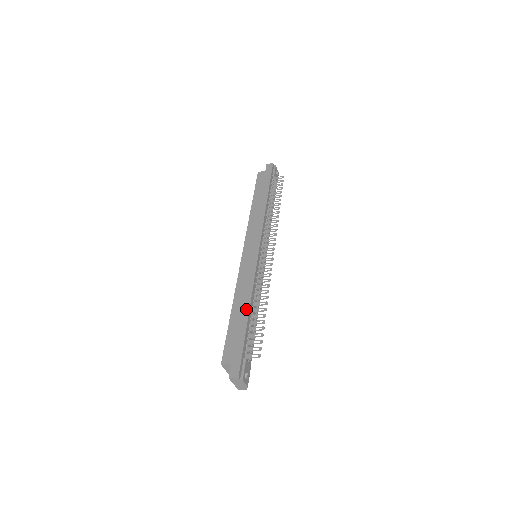
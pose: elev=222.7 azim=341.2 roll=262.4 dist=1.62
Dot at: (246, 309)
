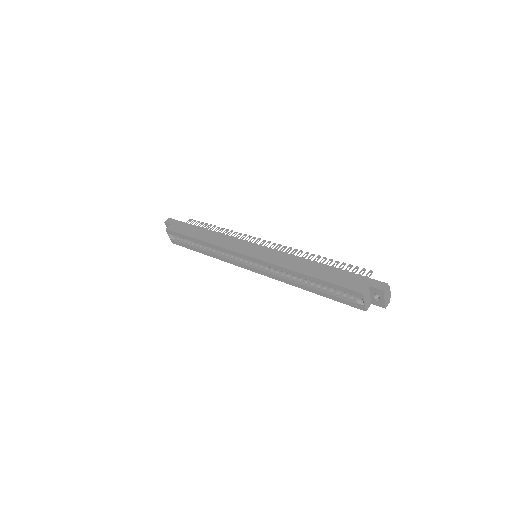
Dot at: (317, 265)
